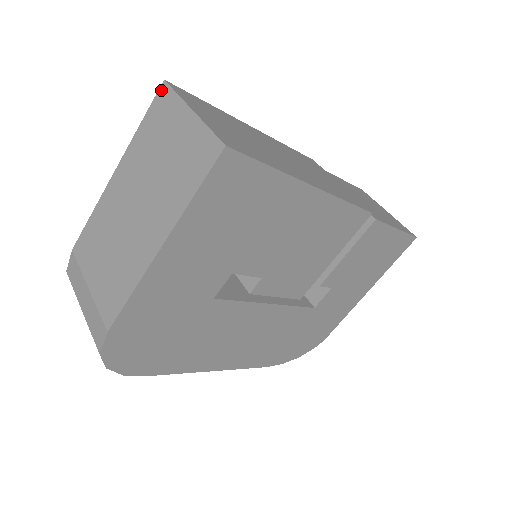
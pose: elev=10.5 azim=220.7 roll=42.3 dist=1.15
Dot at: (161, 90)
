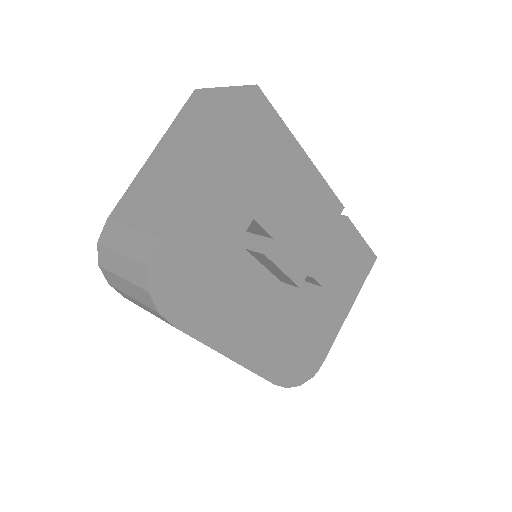
Dot at: (193, 94)
